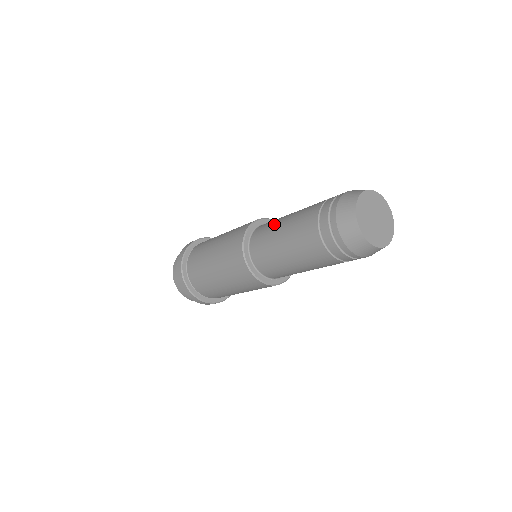
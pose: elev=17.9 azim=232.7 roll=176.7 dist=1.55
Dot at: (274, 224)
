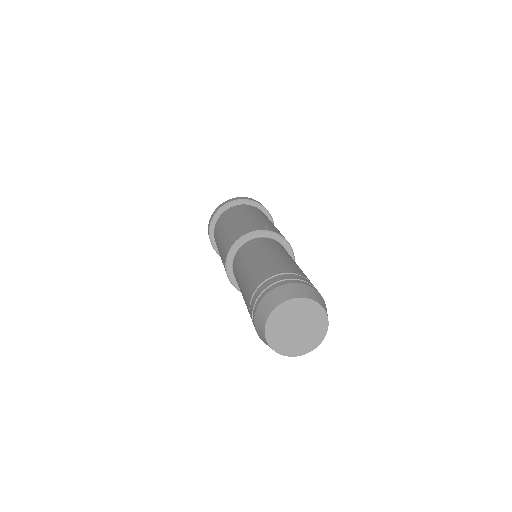
Dot at: (243, 262)
